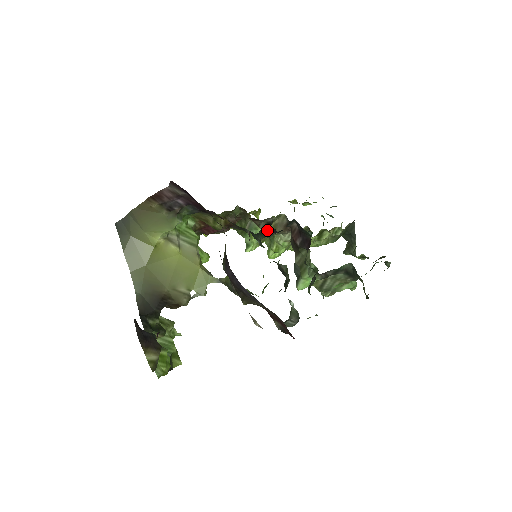
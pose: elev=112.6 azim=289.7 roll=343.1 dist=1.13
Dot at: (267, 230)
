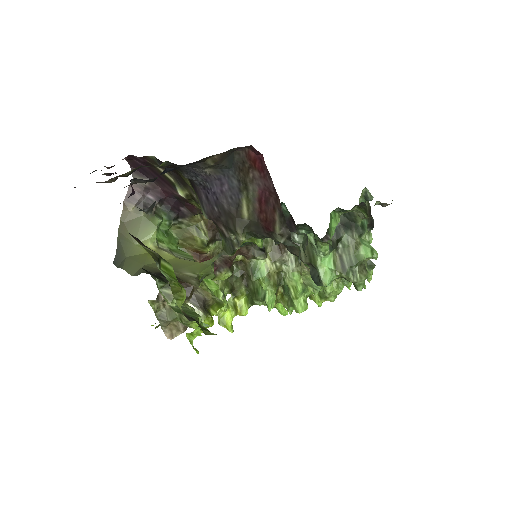
Dot at: occluded
